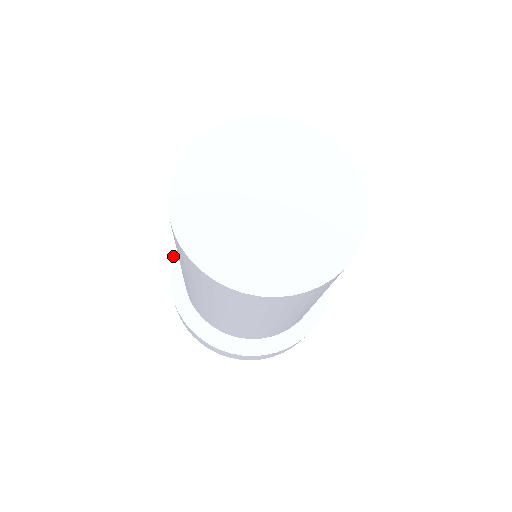
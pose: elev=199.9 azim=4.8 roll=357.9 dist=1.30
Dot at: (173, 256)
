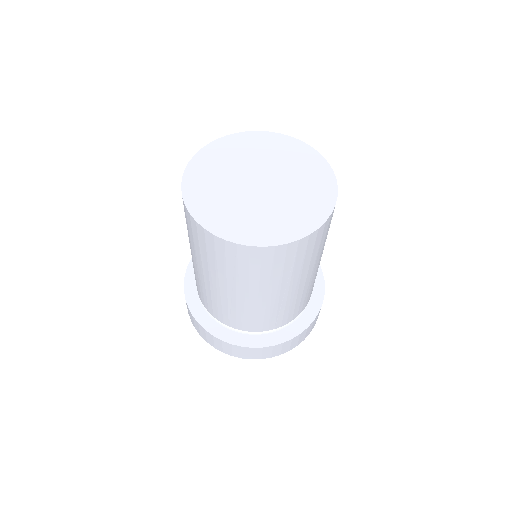
Dot at: (204, 328)
